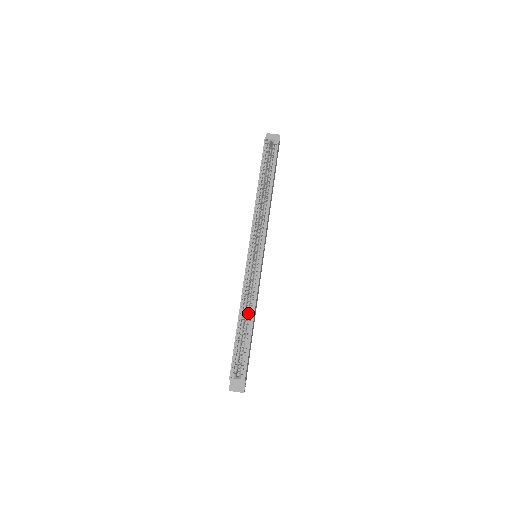
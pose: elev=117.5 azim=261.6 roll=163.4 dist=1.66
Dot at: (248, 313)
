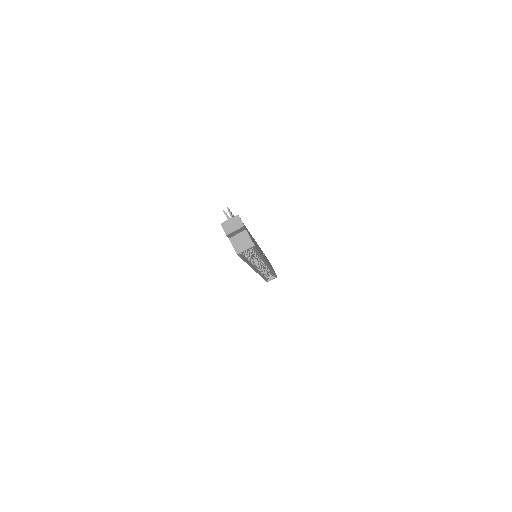
Dot at: occluded
